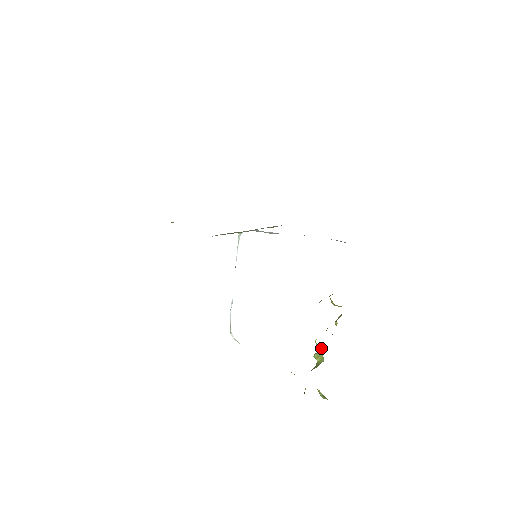
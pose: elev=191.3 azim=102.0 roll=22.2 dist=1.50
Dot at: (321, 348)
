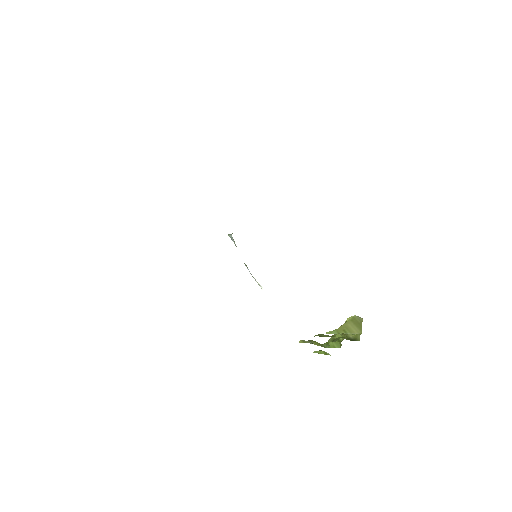
Dot at: occluded
